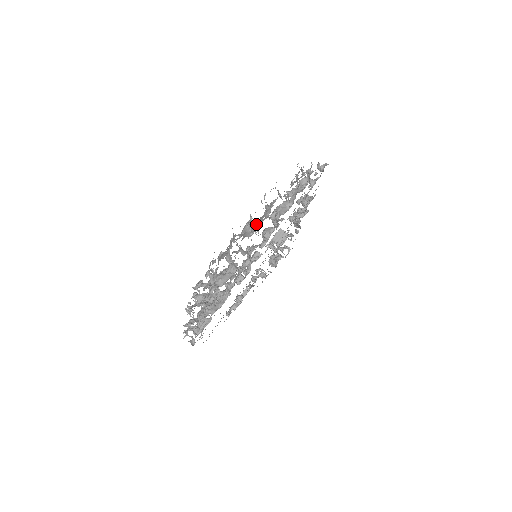
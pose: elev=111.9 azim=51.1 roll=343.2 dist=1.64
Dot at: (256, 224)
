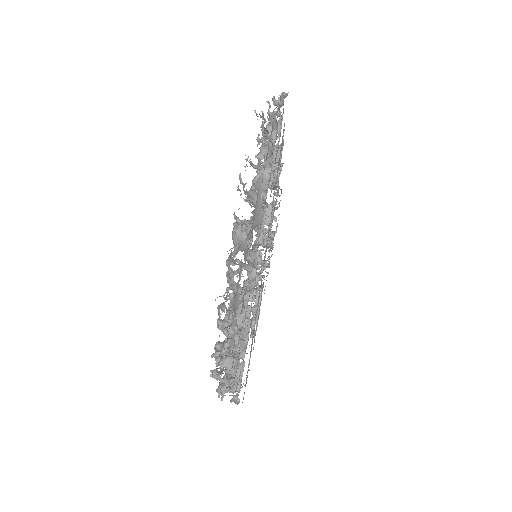
Dot at: (250, 225)
